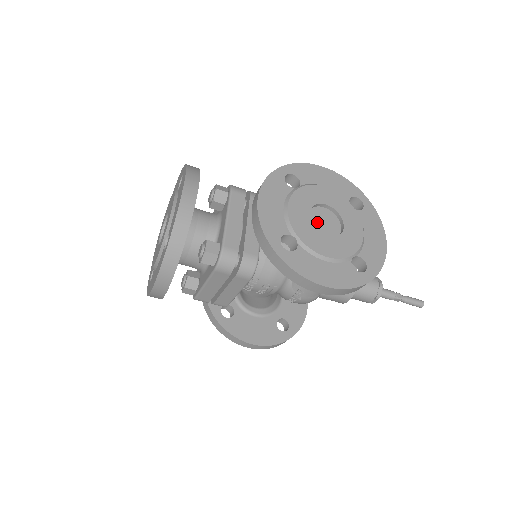
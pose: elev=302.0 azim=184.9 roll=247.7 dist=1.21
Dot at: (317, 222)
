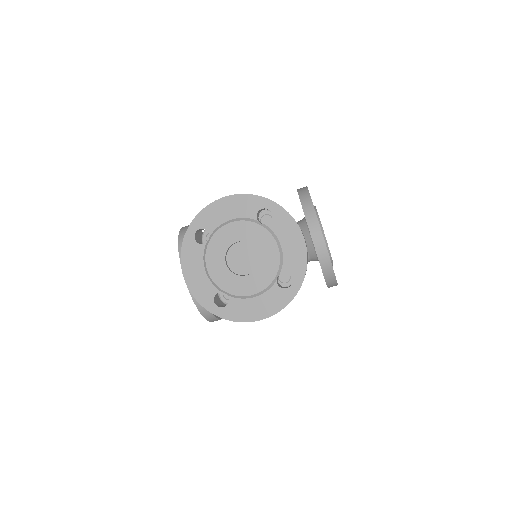
Dot at: occluded
